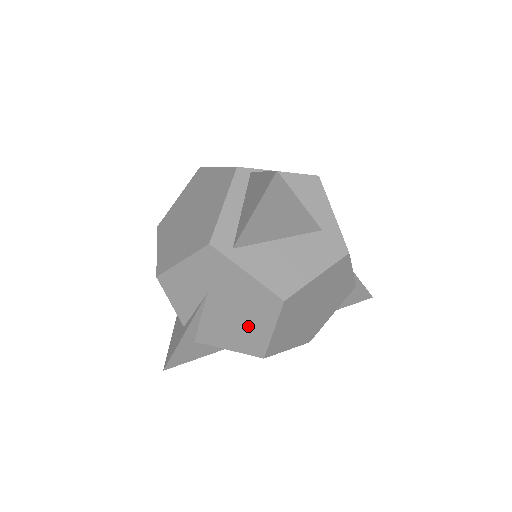
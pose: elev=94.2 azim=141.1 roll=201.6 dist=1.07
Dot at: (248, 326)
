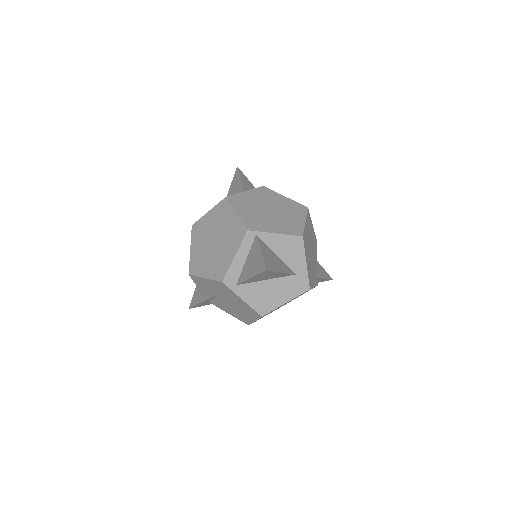
Dot at: (241, 313)
